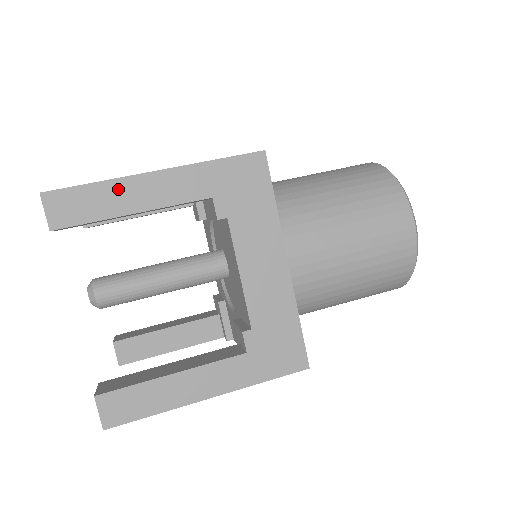
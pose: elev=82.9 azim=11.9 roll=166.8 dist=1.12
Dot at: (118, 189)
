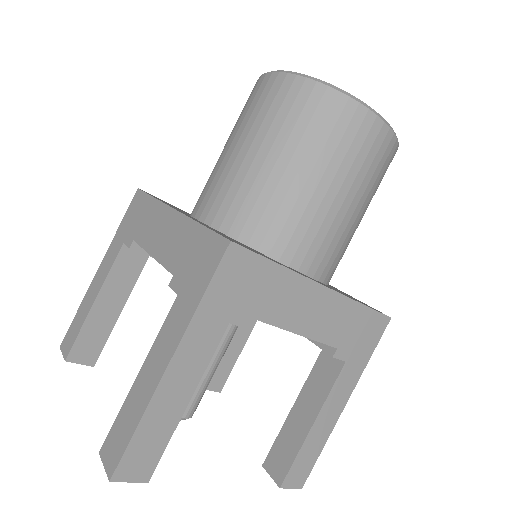
Dot at: (158, 409)
